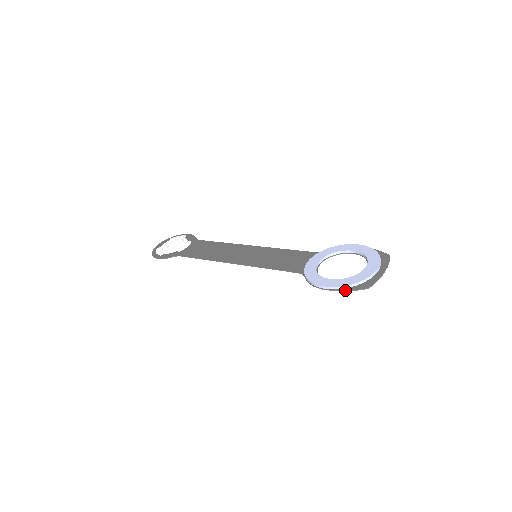
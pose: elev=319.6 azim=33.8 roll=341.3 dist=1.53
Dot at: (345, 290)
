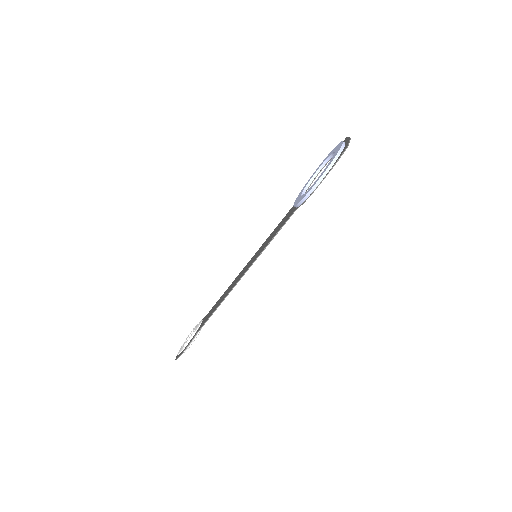
Dot at: (332, 167)
